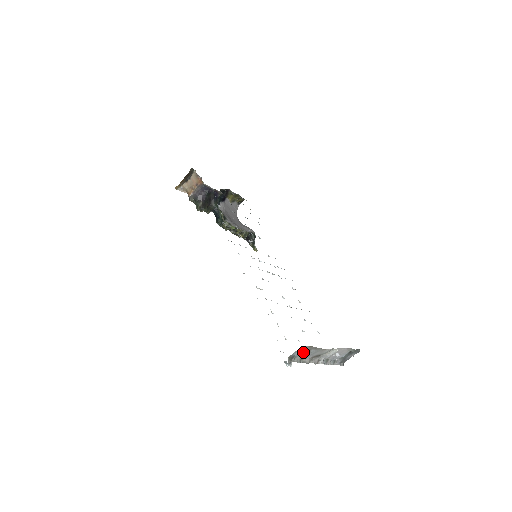
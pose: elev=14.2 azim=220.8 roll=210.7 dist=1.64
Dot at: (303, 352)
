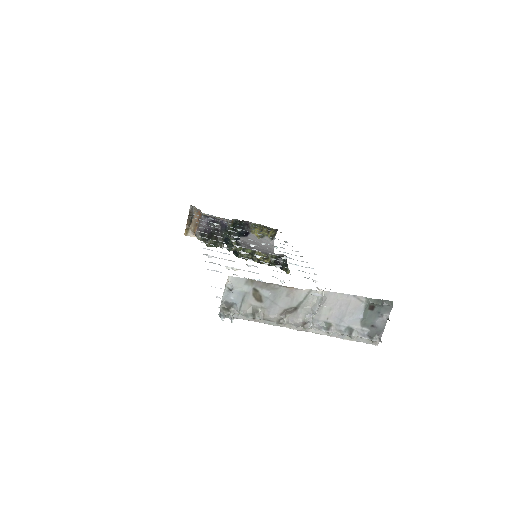
Dot at: (247, 296)
